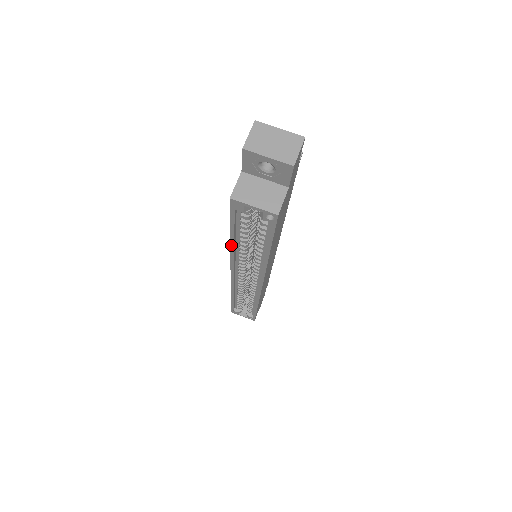
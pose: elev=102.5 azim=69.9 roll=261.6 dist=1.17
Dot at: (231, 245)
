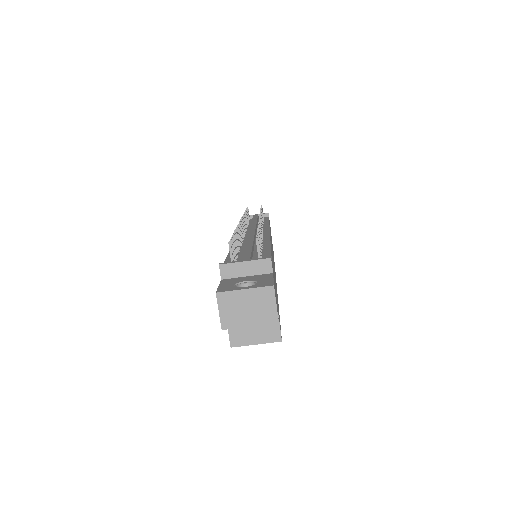
Dot at: occluded
